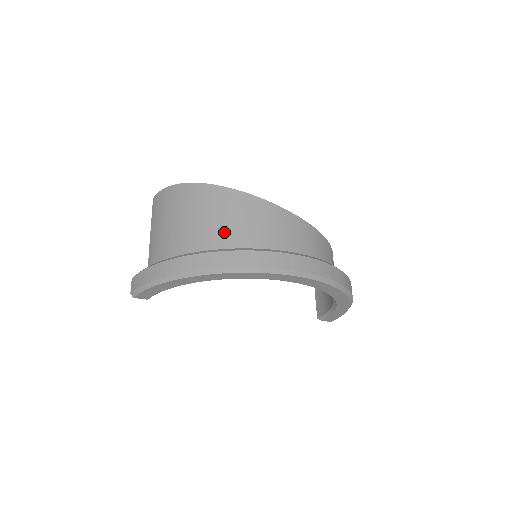
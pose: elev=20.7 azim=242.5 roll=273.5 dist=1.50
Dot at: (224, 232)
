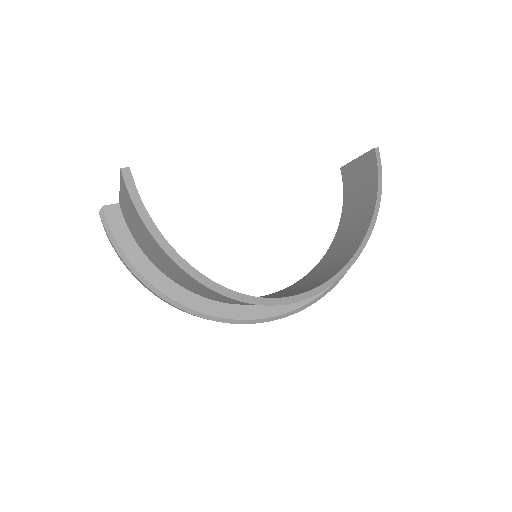
Dot at: occluded
